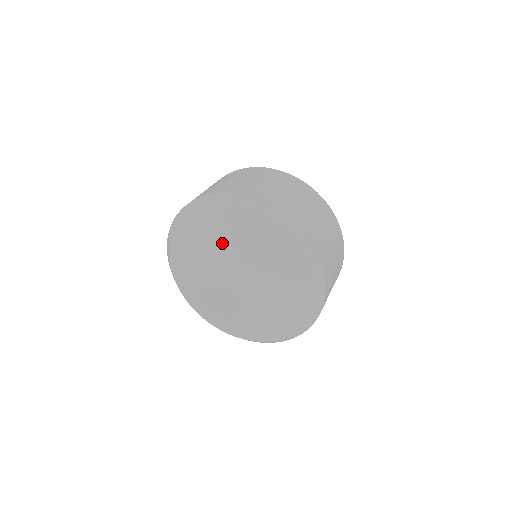
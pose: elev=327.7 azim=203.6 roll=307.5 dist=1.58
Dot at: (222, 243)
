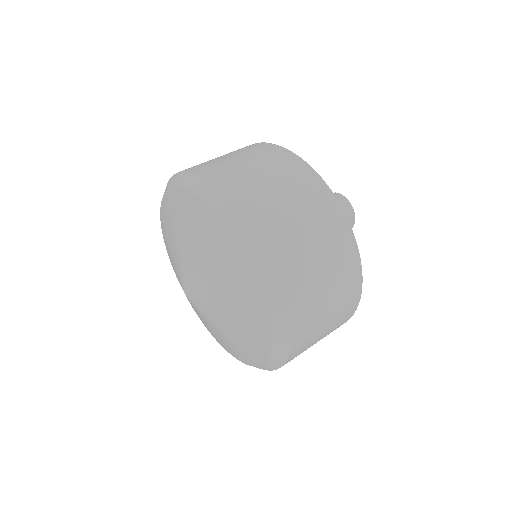
Dot at: (205, 254)
